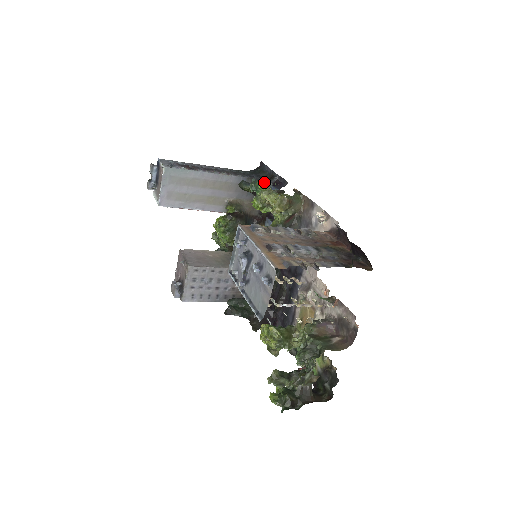
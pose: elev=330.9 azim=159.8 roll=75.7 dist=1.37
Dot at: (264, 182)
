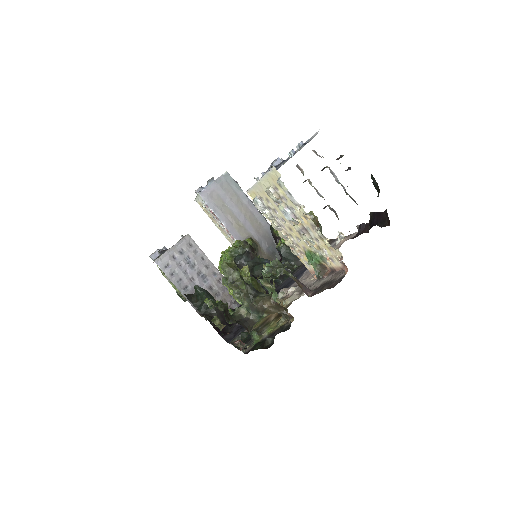
Dot at: occluded
